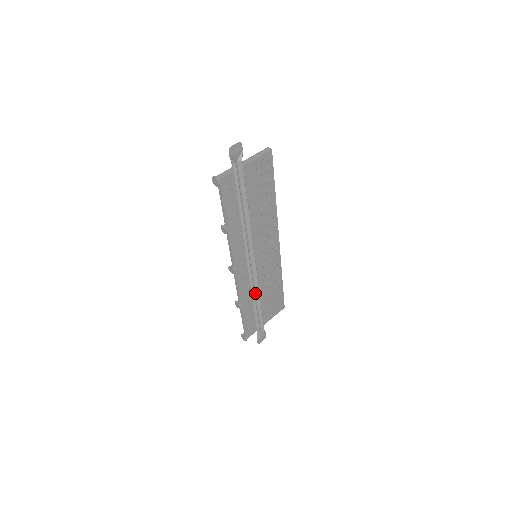
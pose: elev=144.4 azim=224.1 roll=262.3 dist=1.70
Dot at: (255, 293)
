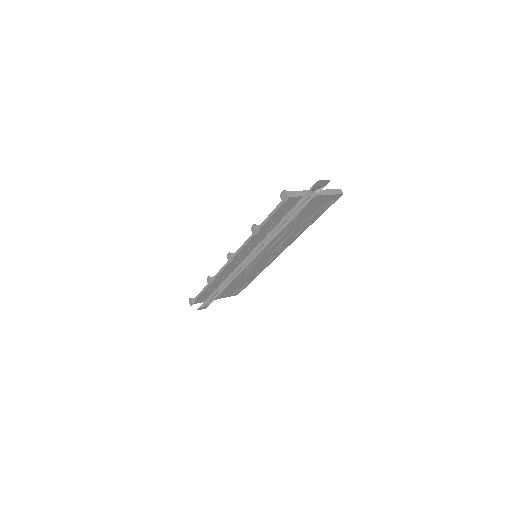
Dot at: occluded
